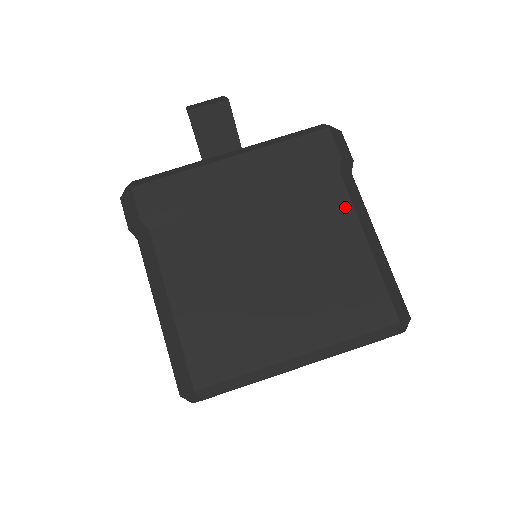
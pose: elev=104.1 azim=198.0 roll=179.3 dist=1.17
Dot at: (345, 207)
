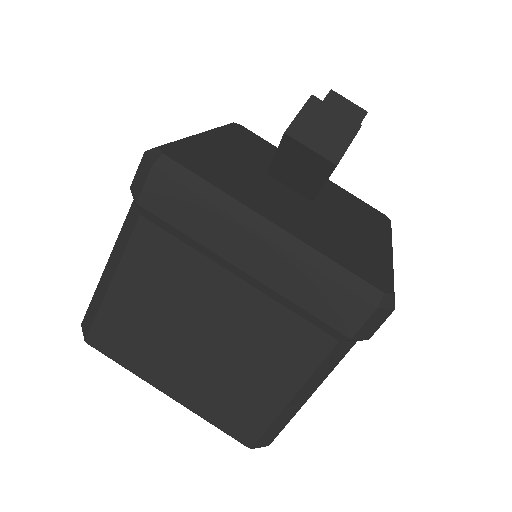
Dot at: (307, 365)
